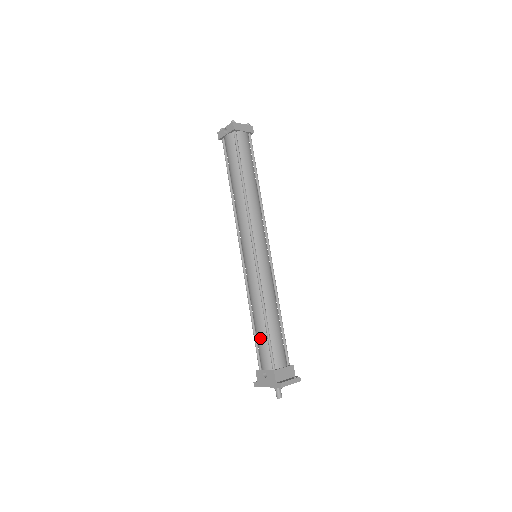
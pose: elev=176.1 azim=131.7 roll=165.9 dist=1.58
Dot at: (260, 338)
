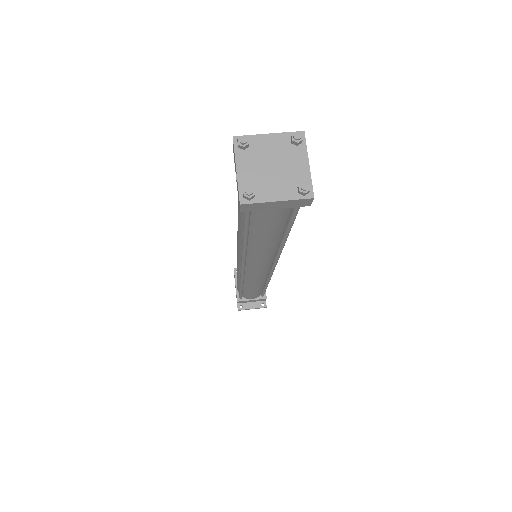
Dot at: occluded
